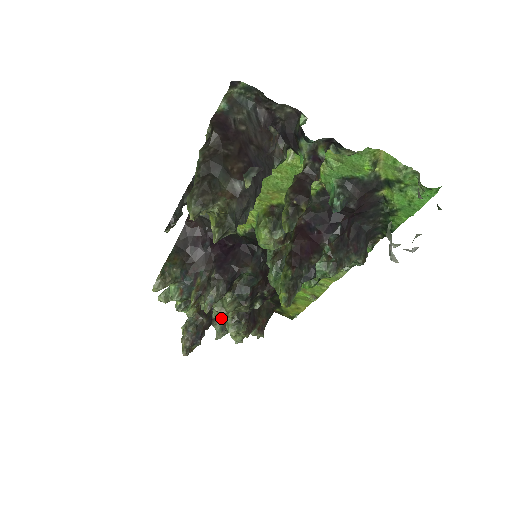
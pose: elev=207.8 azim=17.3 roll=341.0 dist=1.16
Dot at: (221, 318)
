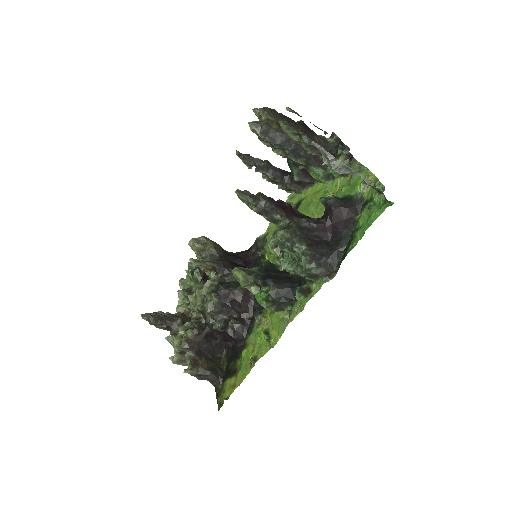
Dot at: occluded
